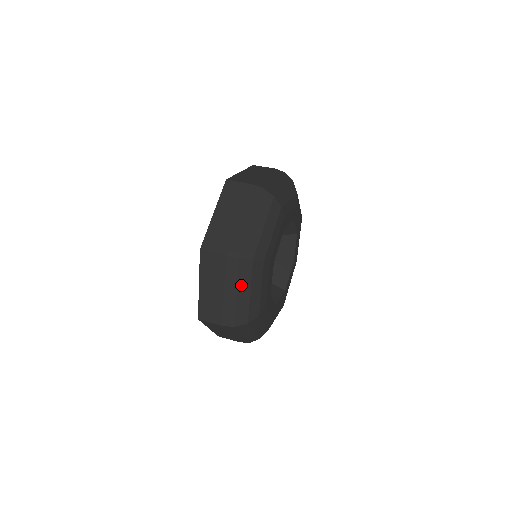
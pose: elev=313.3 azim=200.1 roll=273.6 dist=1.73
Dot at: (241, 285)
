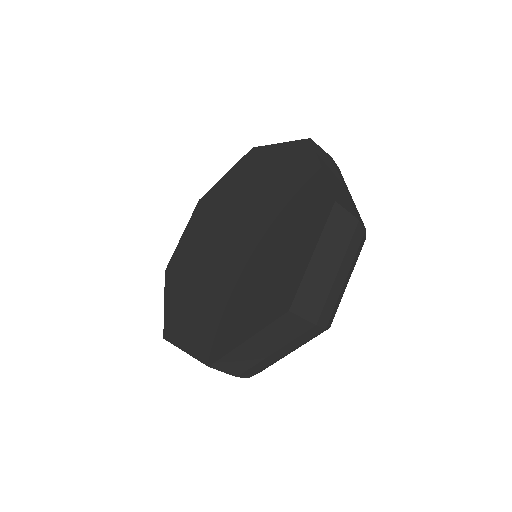
Dot at: occluded
